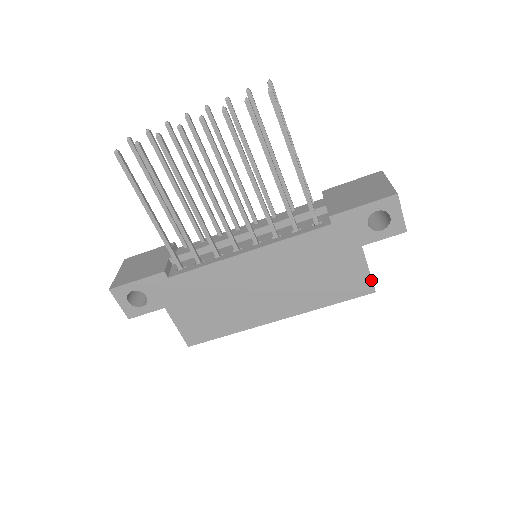
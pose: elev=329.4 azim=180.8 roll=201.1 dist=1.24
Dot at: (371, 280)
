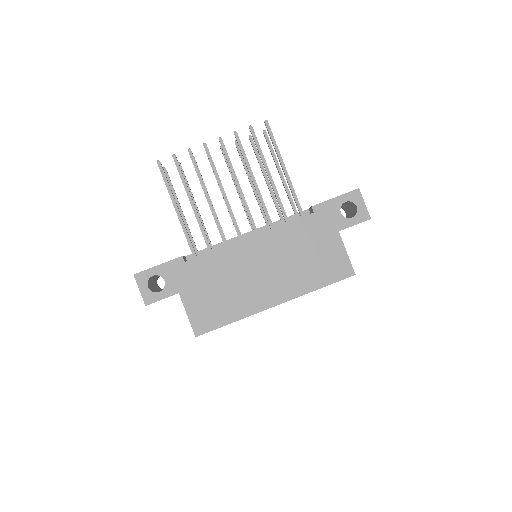
Dot at: (350, 263)
